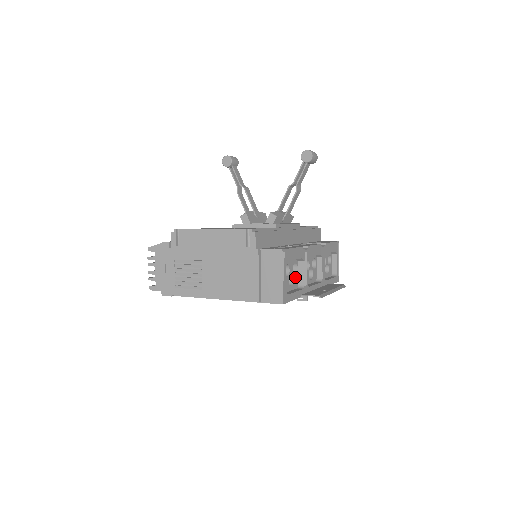
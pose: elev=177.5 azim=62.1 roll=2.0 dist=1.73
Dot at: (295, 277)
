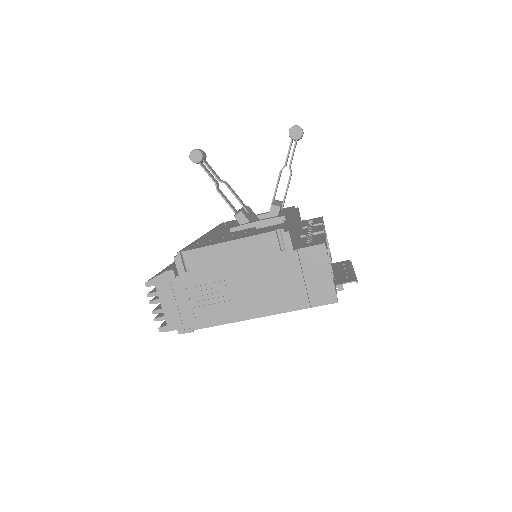
Dot at: occluded
